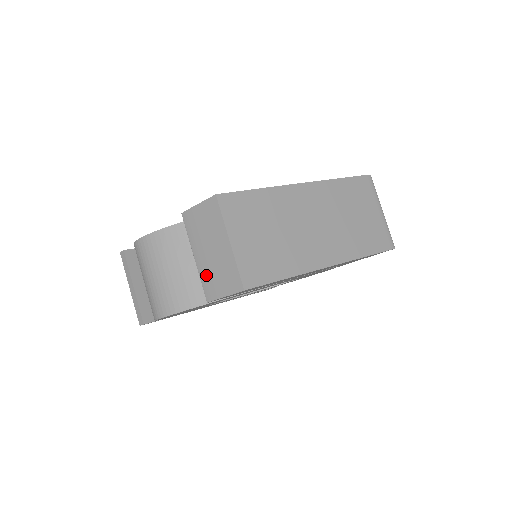
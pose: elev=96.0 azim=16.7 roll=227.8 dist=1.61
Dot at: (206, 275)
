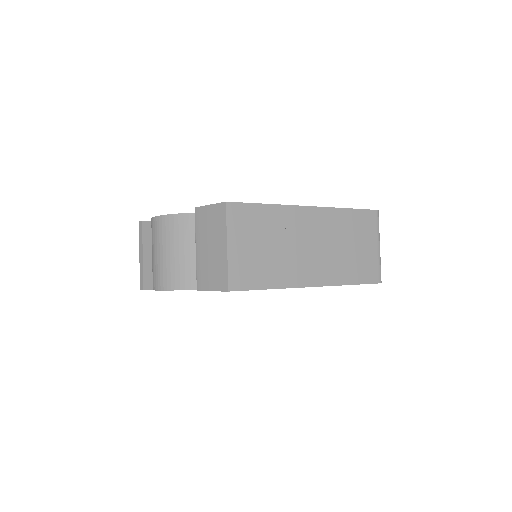
Dot at: (201, 268)
